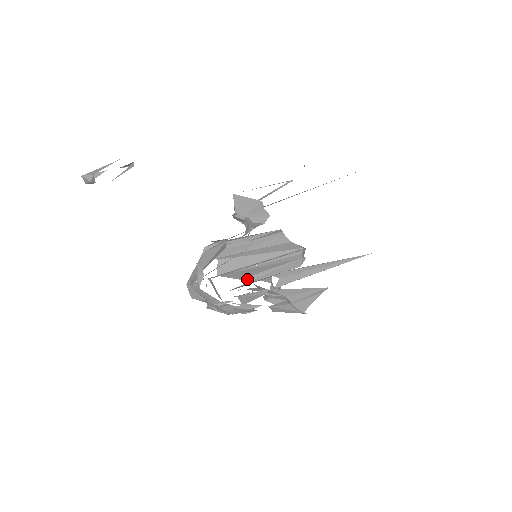
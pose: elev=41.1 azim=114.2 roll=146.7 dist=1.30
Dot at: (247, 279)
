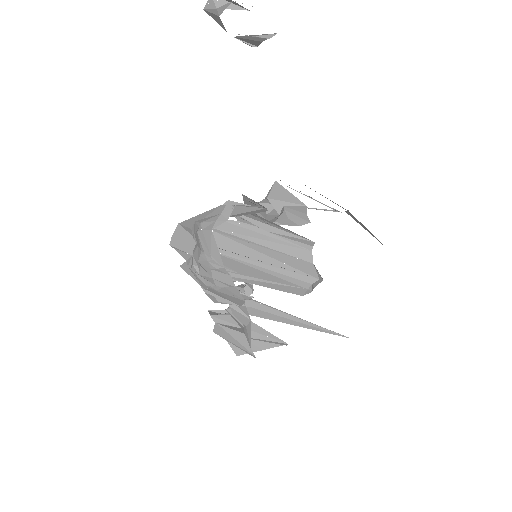
Dot at: occluded
